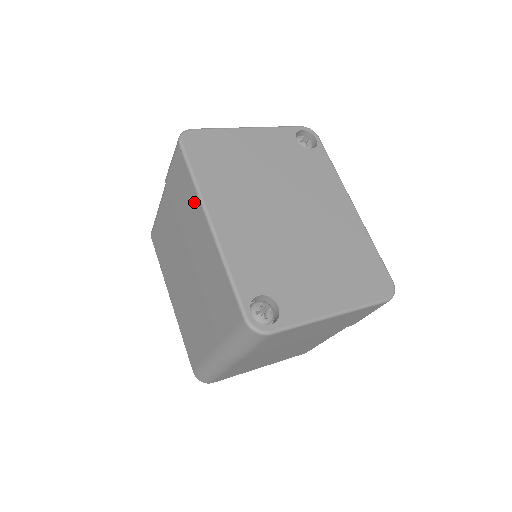
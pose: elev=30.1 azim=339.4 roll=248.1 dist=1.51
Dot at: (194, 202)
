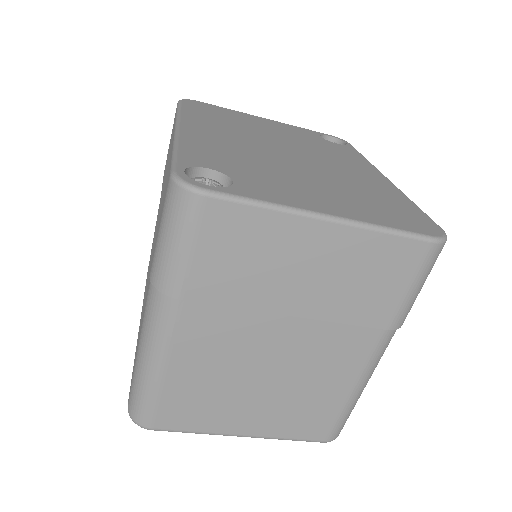
Dot at: occluded
